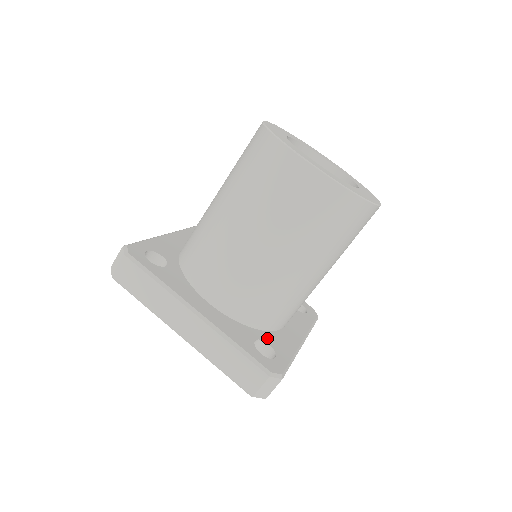
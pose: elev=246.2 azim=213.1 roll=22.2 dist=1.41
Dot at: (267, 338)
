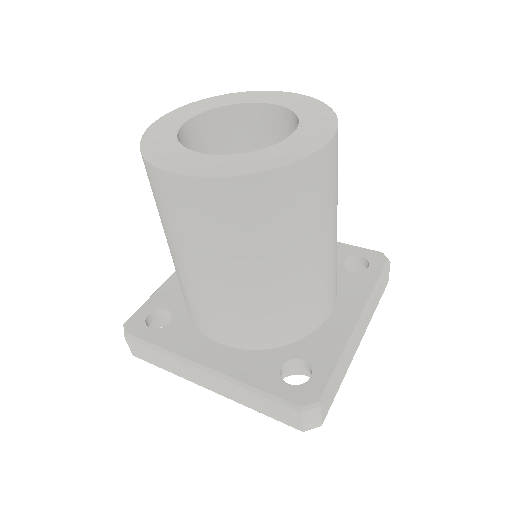
Dot at: (300, 351)
